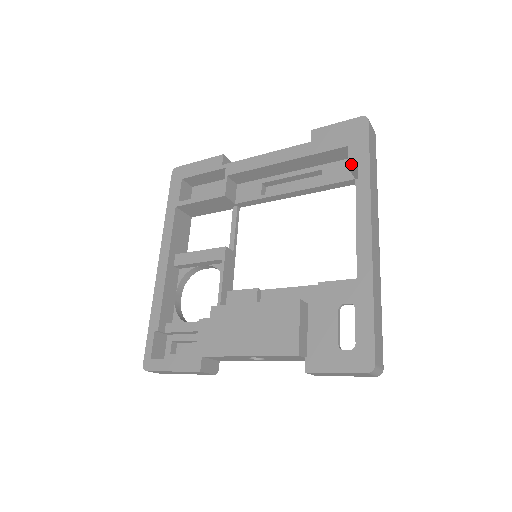
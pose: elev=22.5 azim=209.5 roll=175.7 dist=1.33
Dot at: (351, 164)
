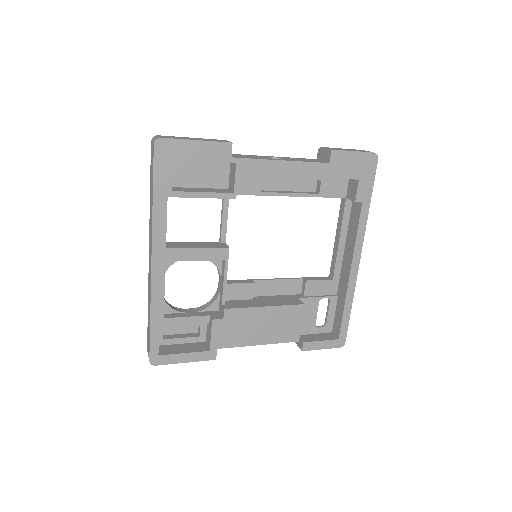
Dot at: (358, 199)
